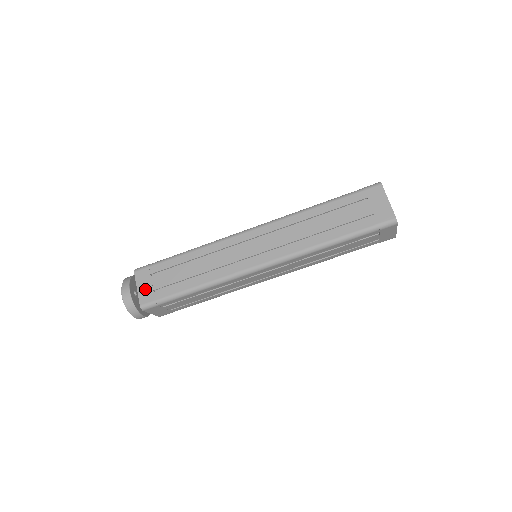
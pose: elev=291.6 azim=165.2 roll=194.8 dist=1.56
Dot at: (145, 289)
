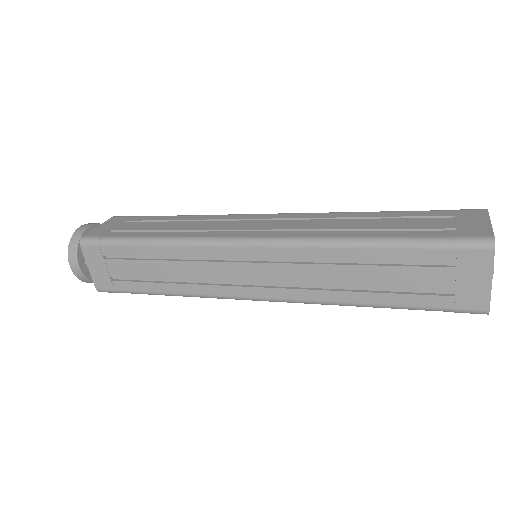
Dot at: (104, 228)
